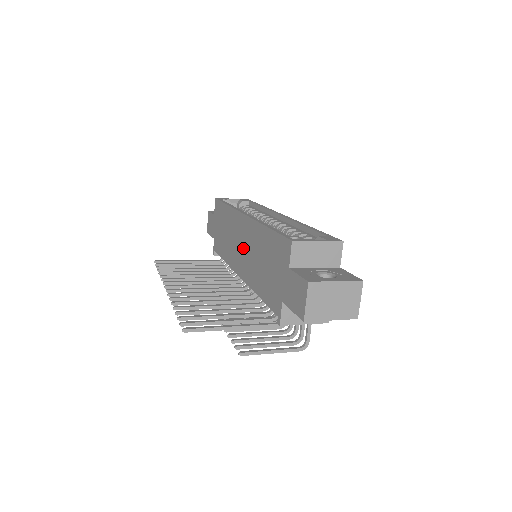
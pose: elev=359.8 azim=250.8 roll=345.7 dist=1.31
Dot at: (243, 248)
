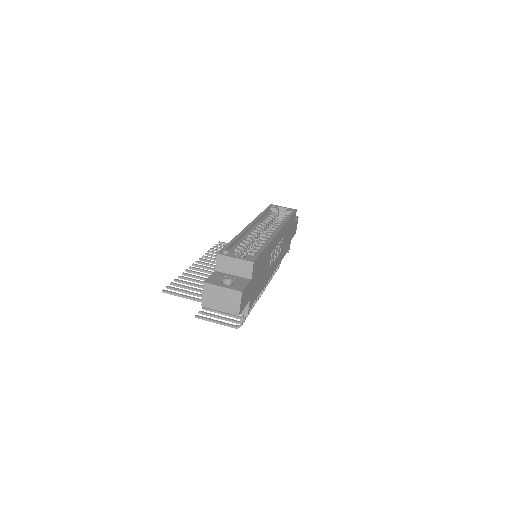
Dot at: occluded
